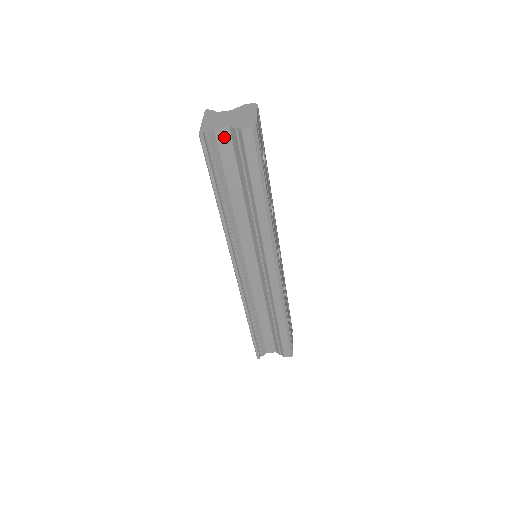
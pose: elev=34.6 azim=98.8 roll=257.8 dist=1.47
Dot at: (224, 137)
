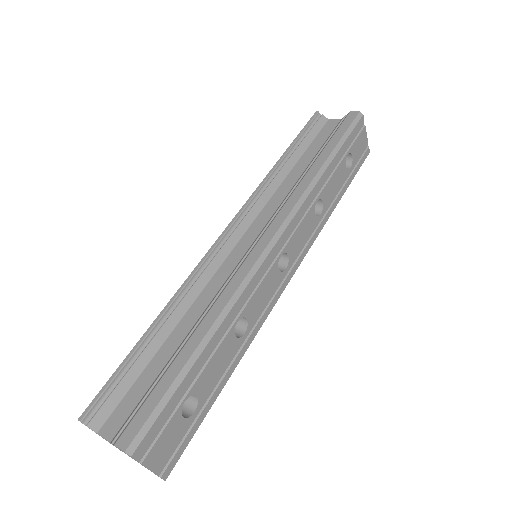
Dot at: occluded
